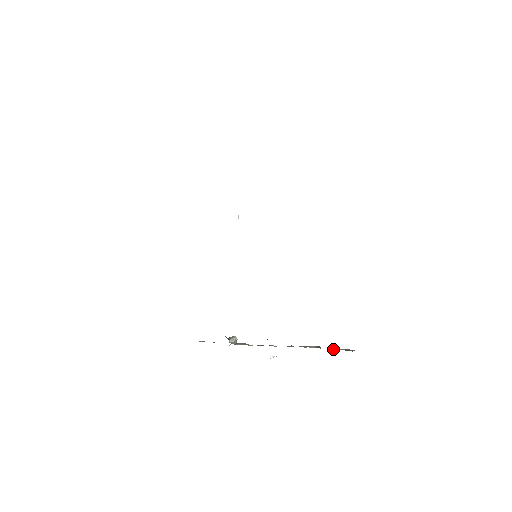
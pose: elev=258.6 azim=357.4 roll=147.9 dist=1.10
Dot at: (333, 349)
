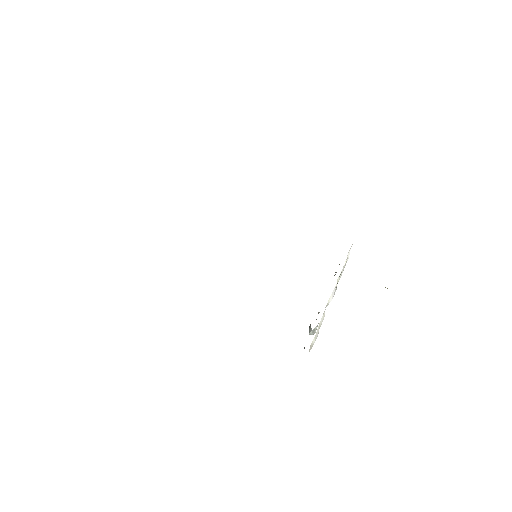
Dot at: occluded
